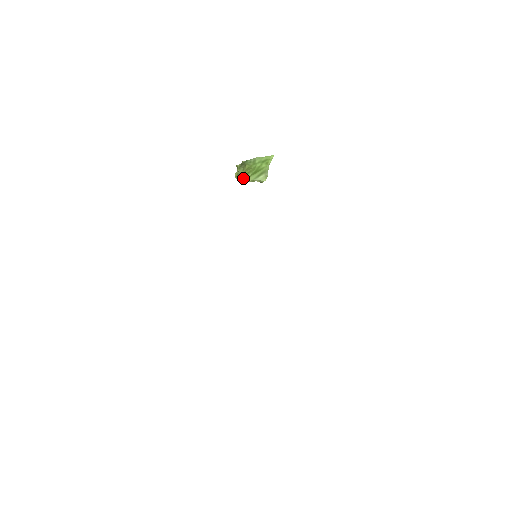
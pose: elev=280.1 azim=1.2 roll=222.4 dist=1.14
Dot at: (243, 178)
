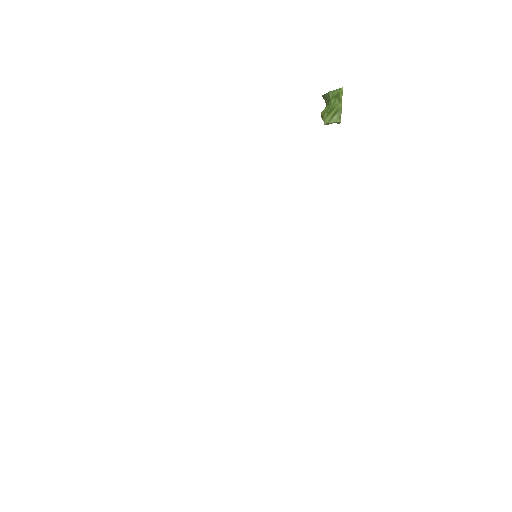
Dot at: (322, 119)
